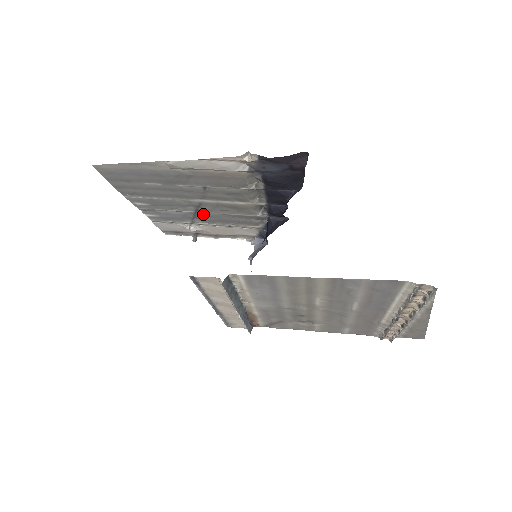
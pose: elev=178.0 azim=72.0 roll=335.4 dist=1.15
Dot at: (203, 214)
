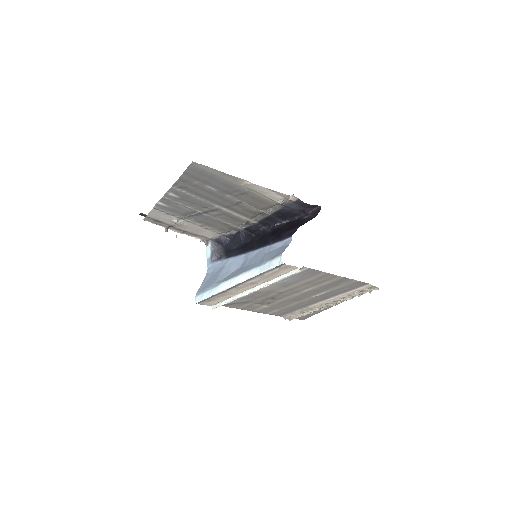
Dot at: (204, 216)
